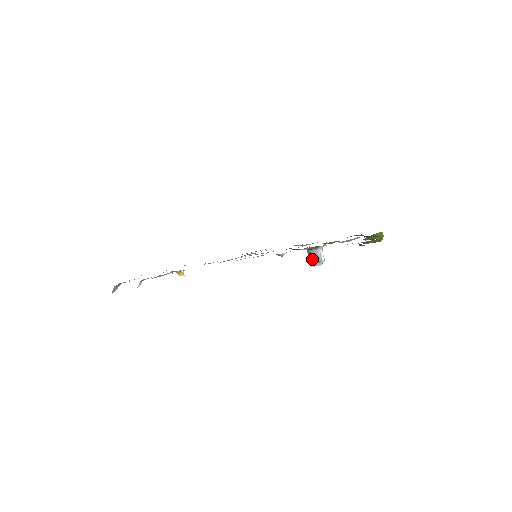
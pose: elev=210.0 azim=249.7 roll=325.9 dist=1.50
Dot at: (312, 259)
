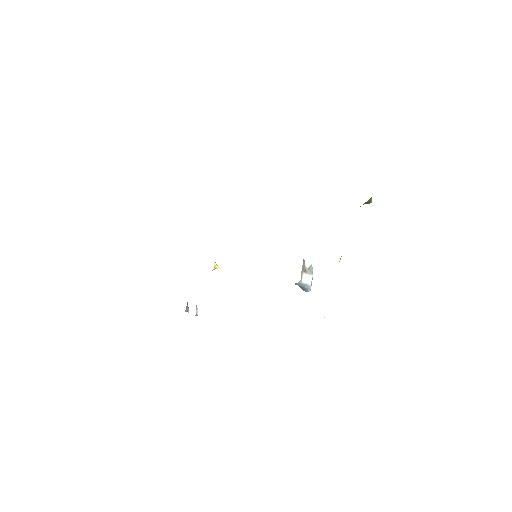
Dot at: (299, 286)
